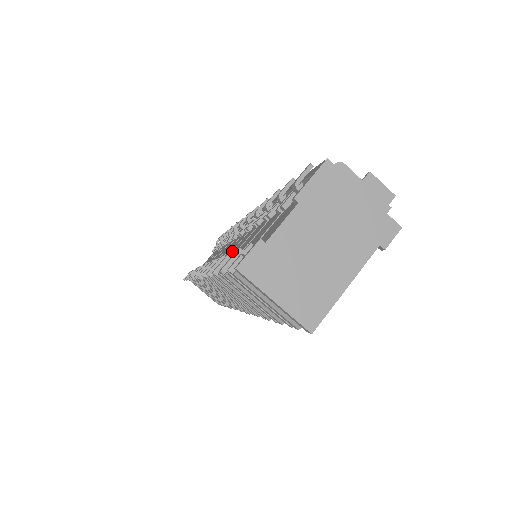
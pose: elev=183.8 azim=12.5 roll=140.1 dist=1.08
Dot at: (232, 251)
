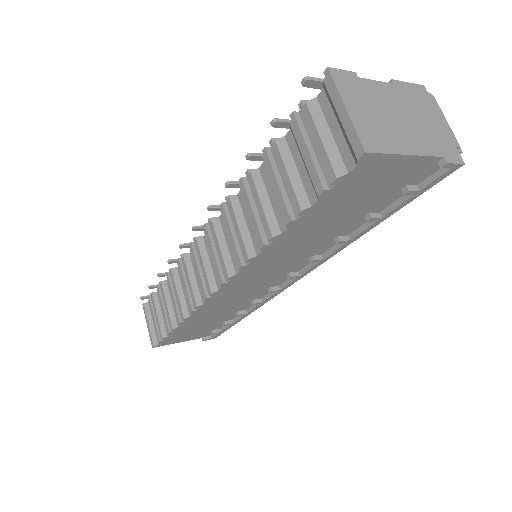
Dot at: occluded
